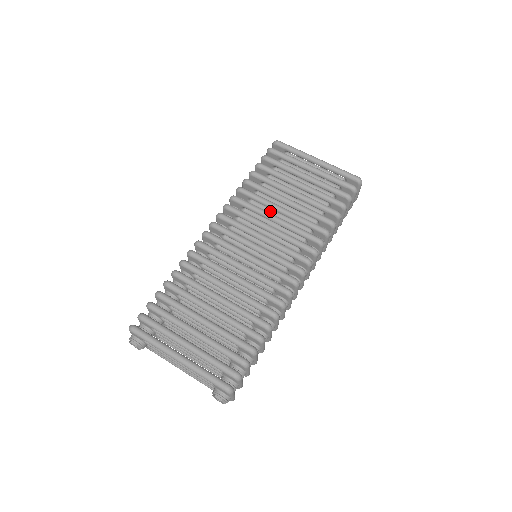
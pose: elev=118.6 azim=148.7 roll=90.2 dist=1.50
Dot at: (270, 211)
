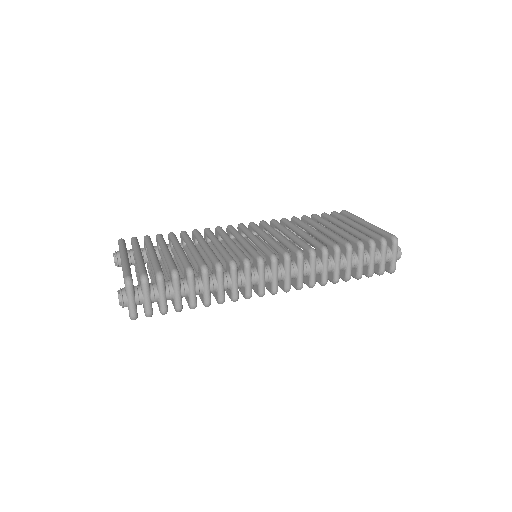
Dot at: occluded
